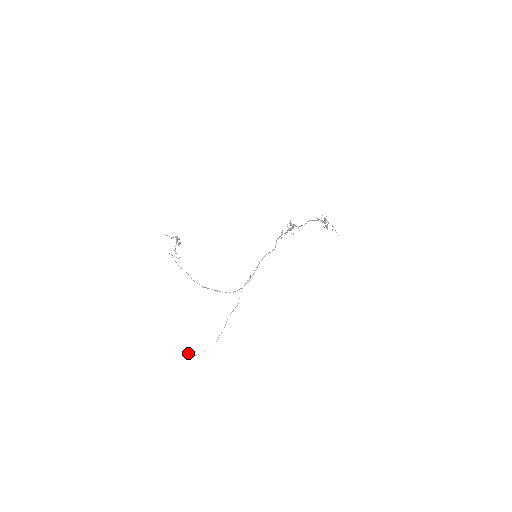
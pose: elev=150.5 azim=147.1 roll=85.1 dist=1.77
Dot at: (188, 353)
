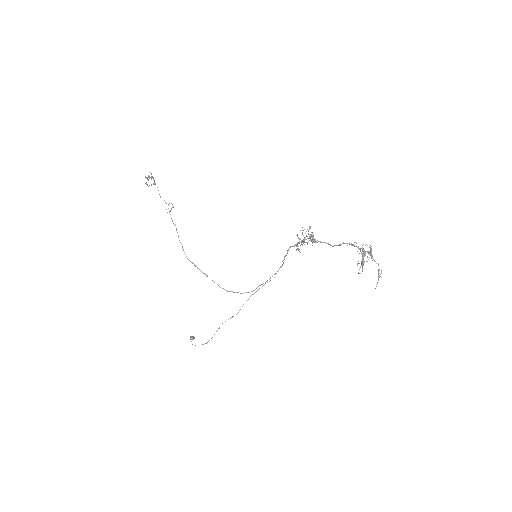
Dot at: (191, 337)
